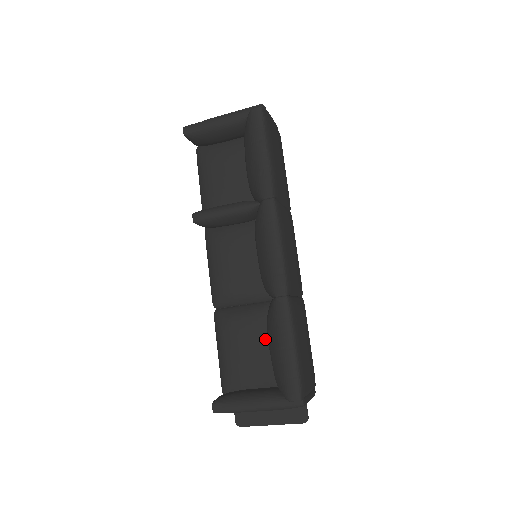
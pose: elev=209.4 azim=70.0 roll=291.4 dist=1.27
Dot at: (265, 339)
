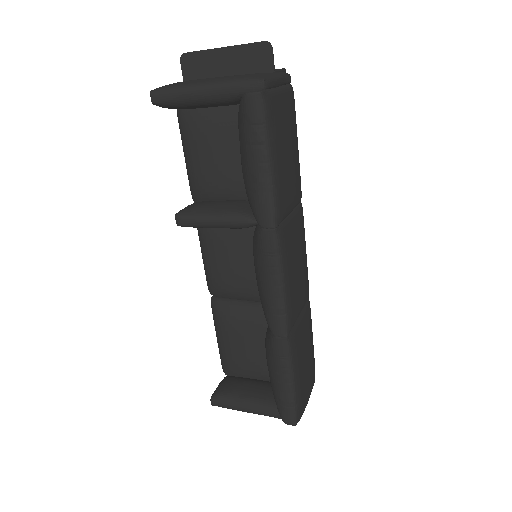
Dot at: (264, 342)
